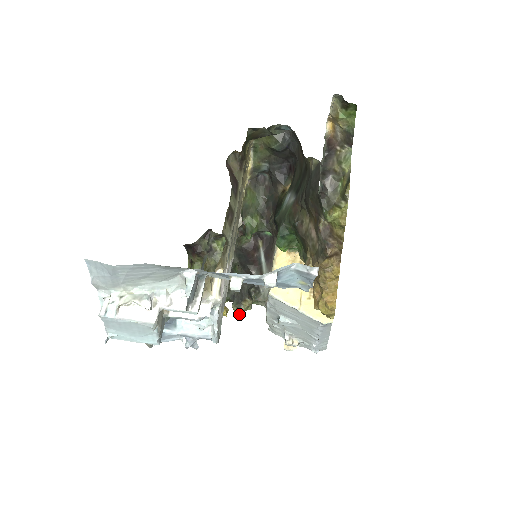
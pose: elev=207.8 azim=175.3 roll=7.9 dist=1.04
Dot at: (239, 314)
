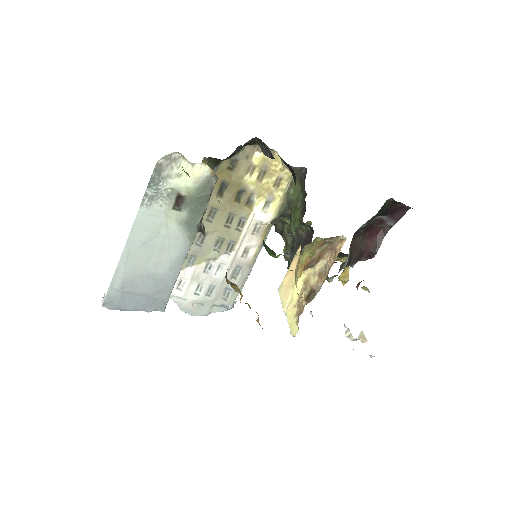
Dot at: occluded
